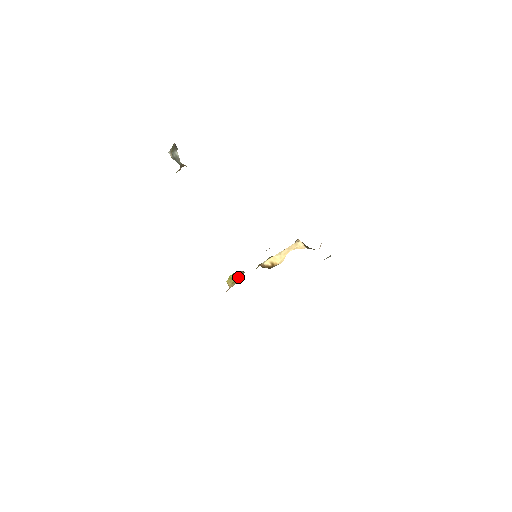
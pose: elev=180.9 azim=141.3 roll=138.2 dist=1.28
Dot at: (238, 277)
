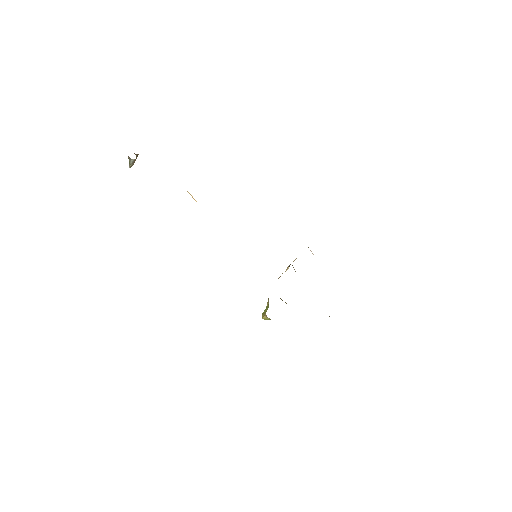
Dot at: (268, 306)
